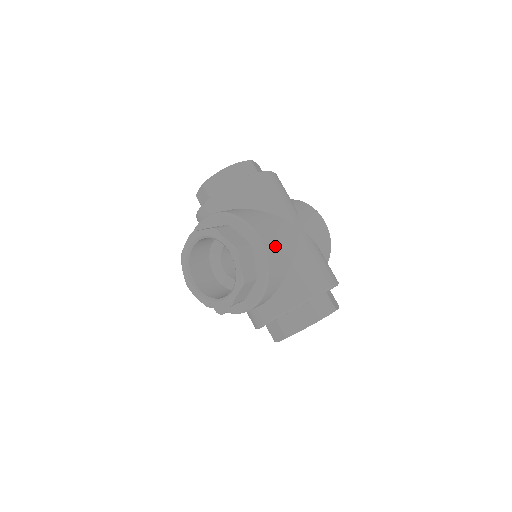
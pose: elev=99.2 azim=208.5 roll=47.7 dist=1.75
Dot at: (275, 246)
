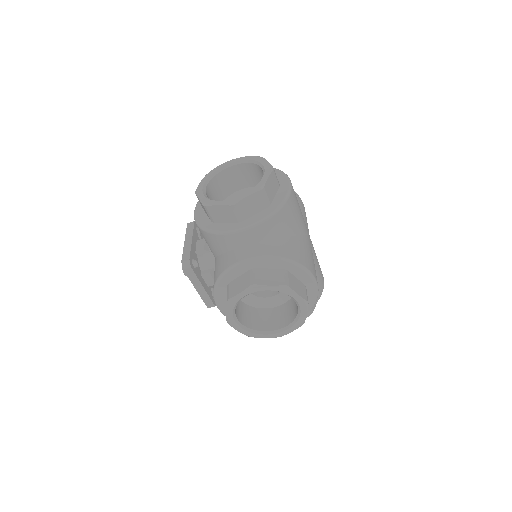
Dot at: occluded
